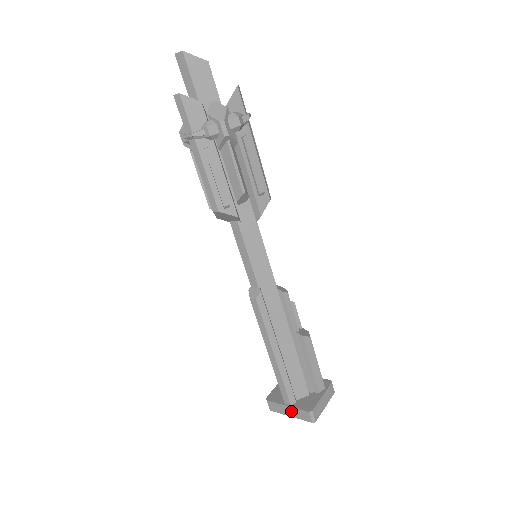
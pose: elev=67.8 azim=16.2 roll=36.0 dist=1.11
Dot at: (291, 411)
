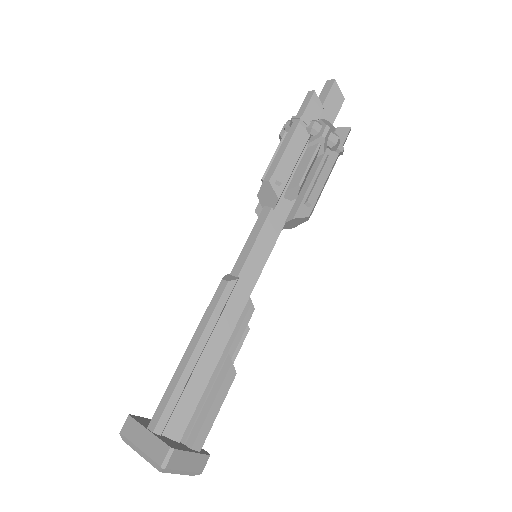
Dot at: (147, 440)
